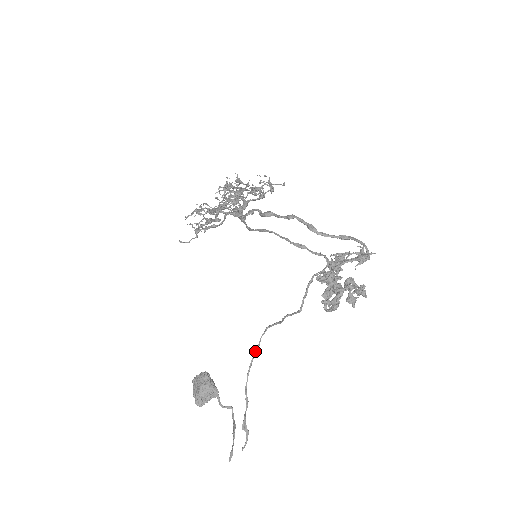
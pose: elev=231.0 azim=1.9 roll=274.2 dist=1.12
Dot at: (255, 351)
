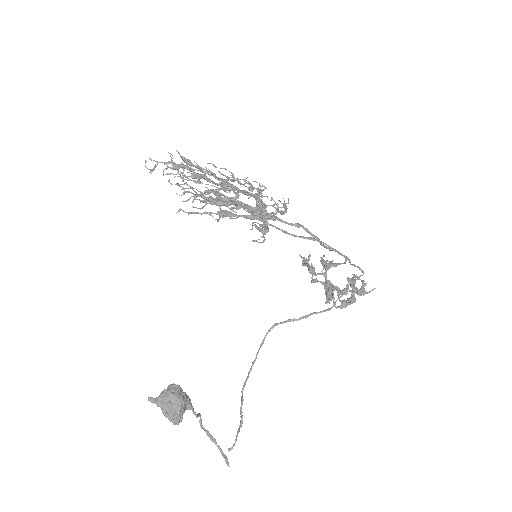
Dot at: occluded
